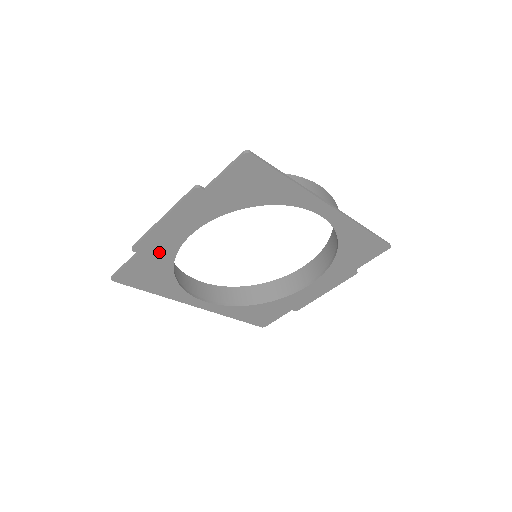
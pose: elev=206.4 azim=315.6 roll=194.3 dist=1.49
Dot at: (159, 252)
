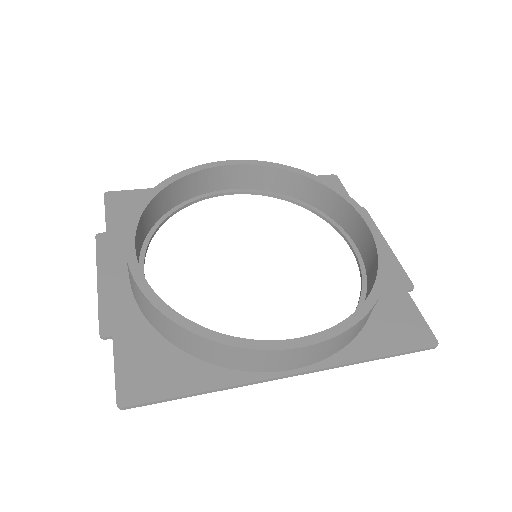
Dot at: occluded
